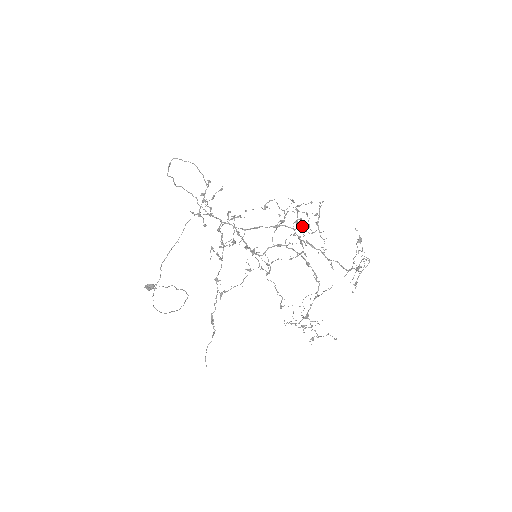
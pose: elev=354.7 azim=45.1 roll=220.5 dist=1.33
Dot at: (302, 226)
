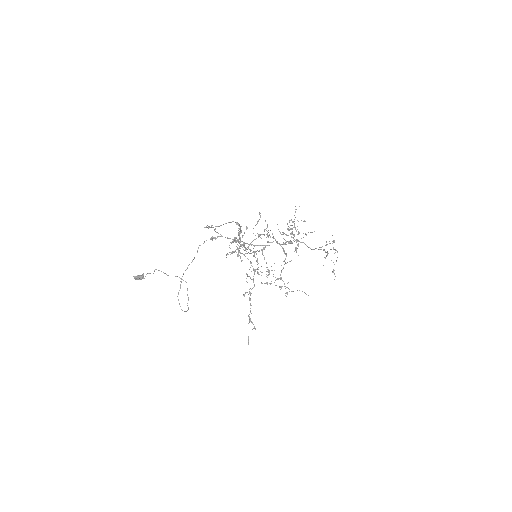
Dot at: (288, 229)
